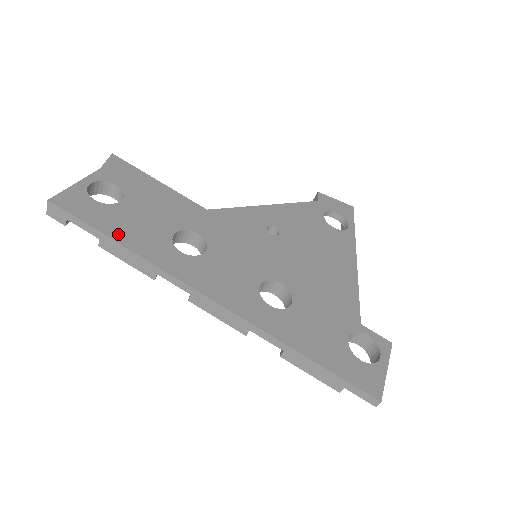
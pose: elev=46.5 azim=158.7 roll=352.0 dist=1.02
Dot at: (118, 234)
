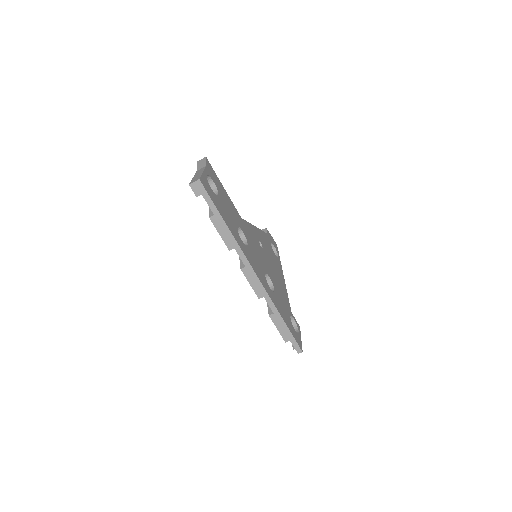
Dot at: (224, 217)
